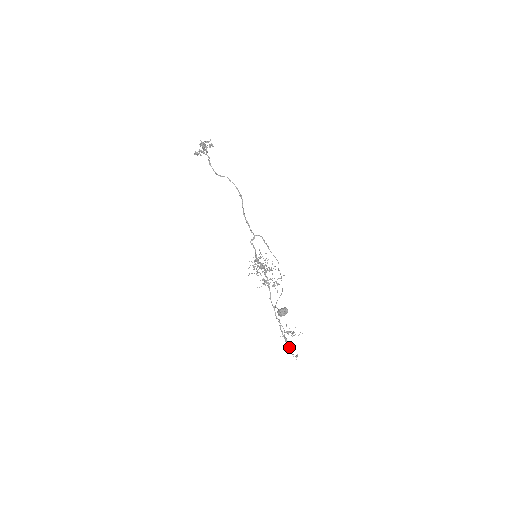
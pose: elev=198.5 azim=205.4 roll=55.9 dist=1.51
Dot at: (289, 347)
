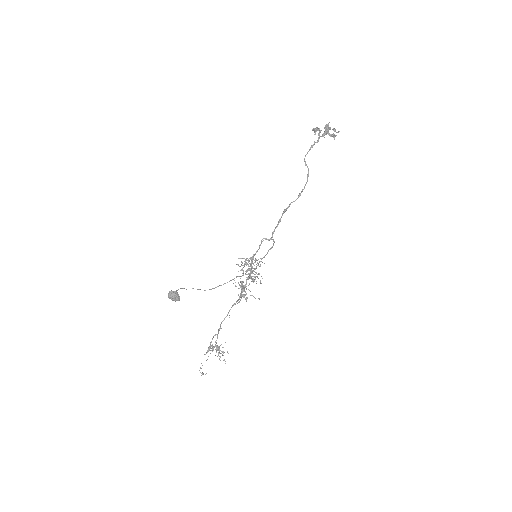
Dot at: occluded
